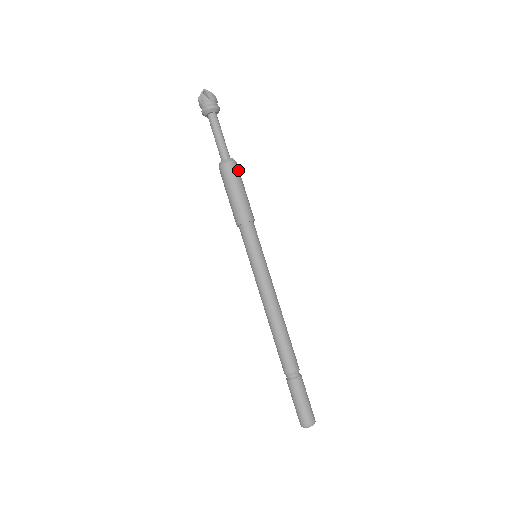
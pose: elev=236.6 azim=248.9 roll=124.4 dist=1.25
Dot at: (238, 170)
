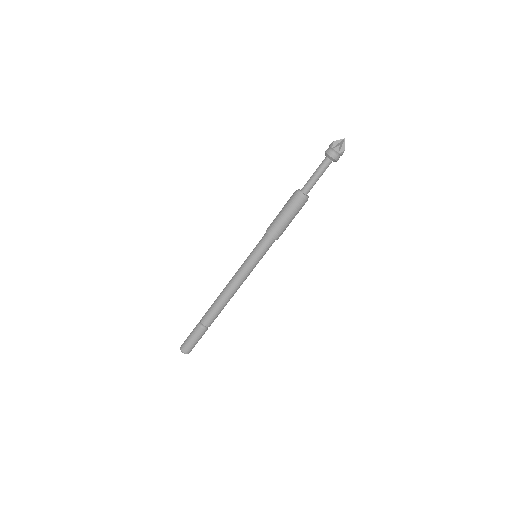
Dot at: occluded
